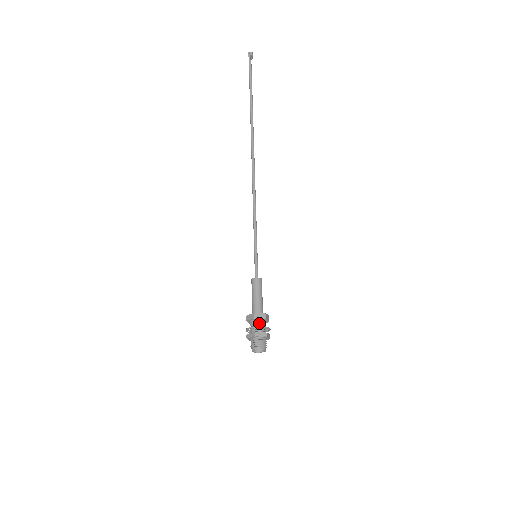
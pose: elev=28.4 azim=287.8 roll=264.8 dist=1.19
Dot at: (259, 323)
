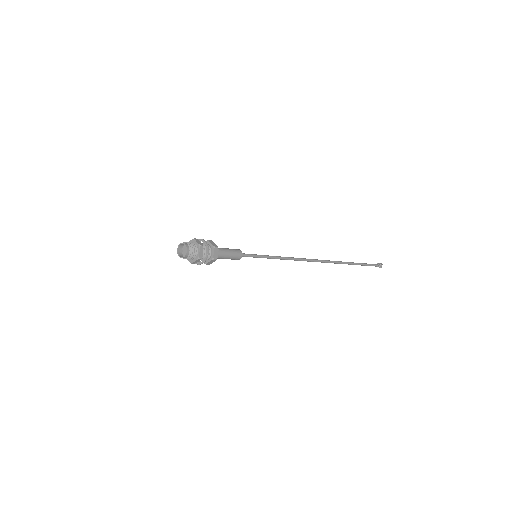
Dot at: occluded
